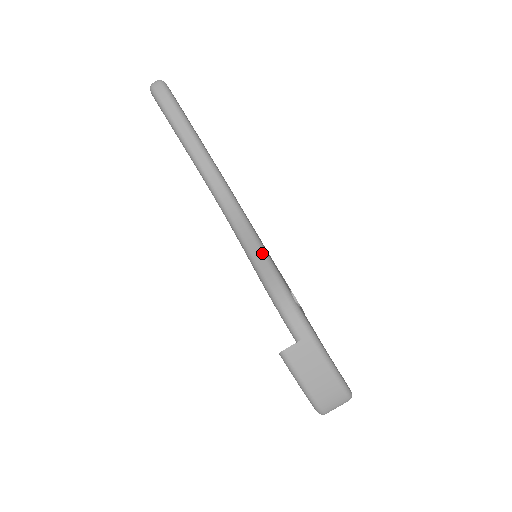
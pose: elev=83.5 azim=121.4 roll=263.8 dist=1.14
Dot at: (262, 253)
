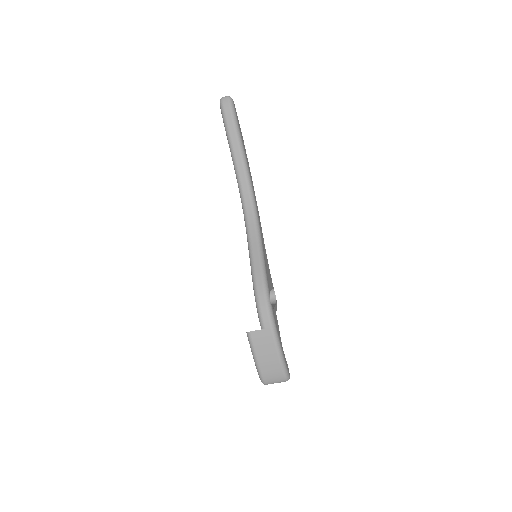
Dot at: (260, 257)
